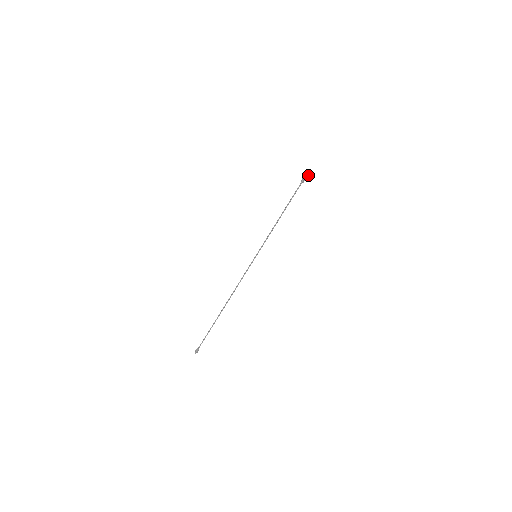
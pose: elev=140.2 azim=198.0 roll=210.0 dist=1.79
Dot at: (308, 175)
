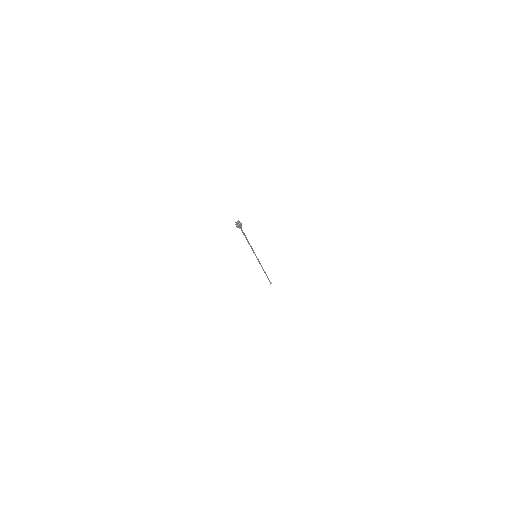
Dot at: (240, 224)
